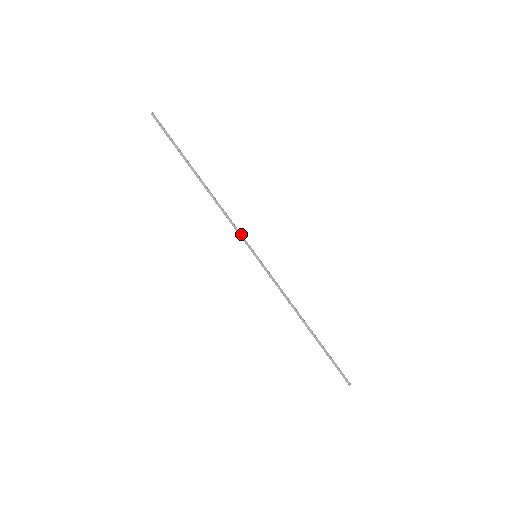
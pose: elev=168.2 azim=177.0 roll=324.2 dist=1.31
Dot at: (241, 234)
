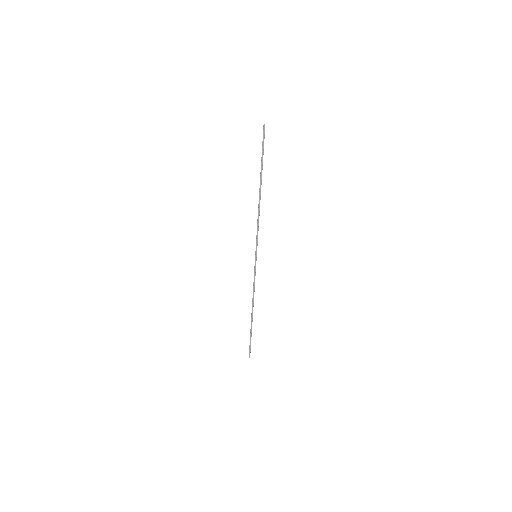
Dot at: occluded
